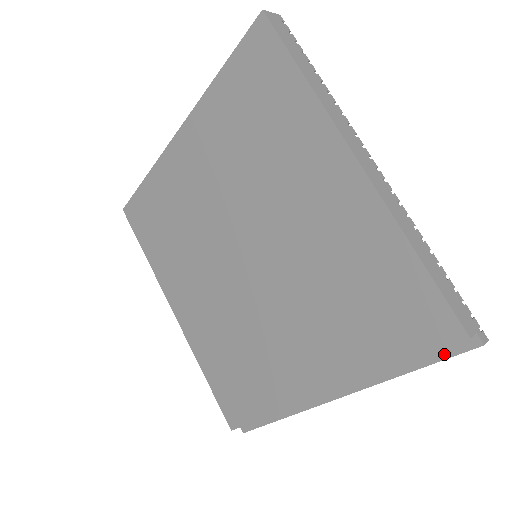
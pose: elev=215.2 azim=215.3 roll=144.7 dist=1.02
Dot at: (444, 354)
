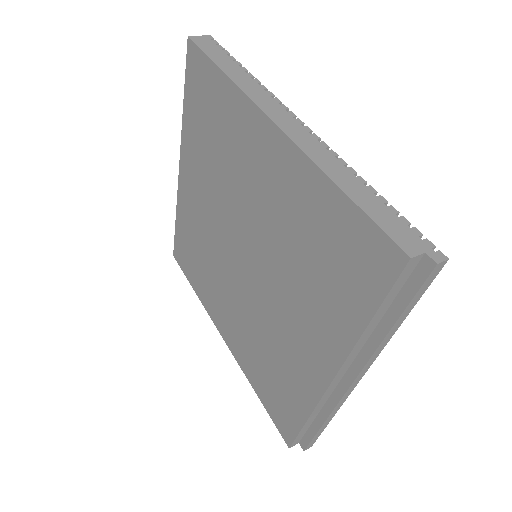
Dot at: (410, 291)
